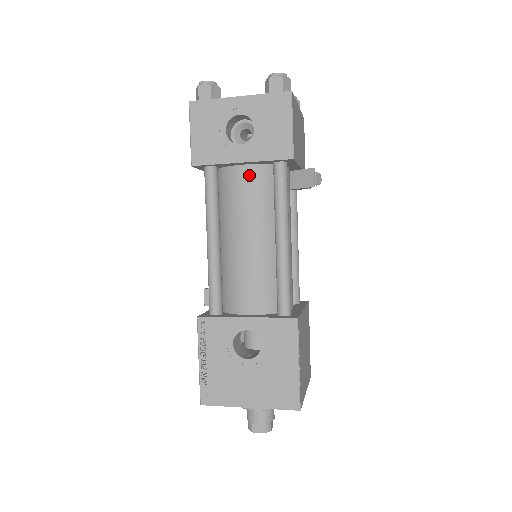
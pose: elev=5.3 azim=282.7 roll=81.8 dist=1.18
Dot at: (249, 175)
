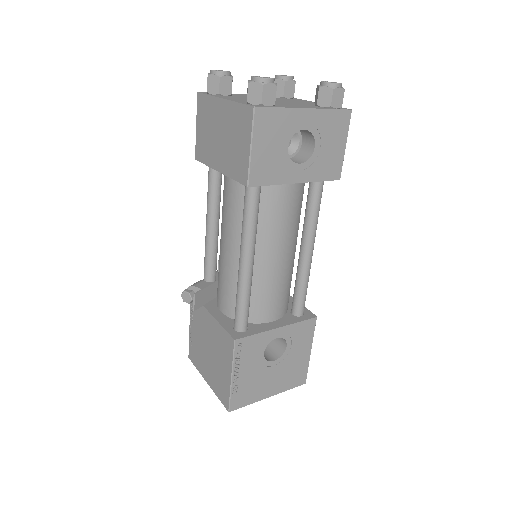
Dot at: (292, 191)
